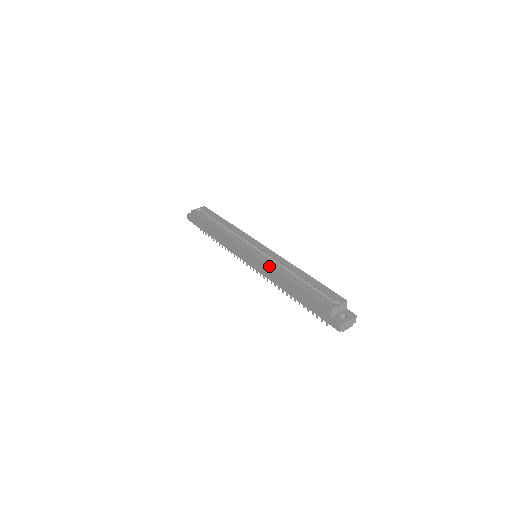
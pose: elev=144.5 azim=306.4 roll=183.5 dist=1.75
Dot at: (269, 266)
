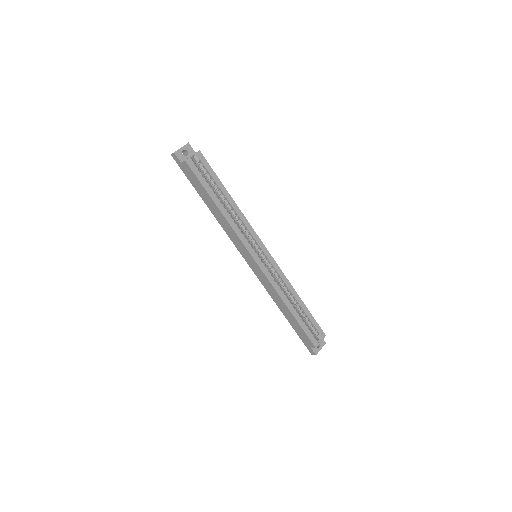
Dot at: (274, 288)
